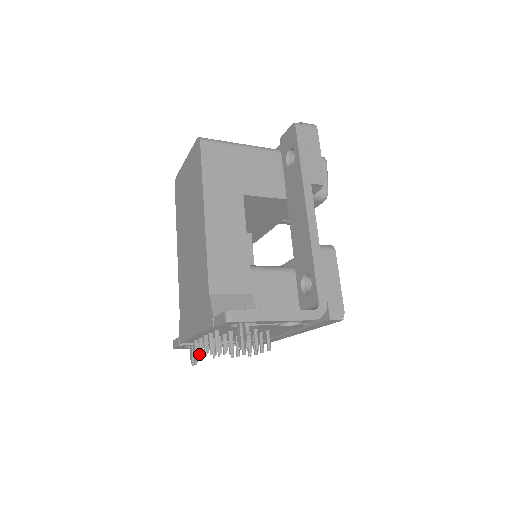
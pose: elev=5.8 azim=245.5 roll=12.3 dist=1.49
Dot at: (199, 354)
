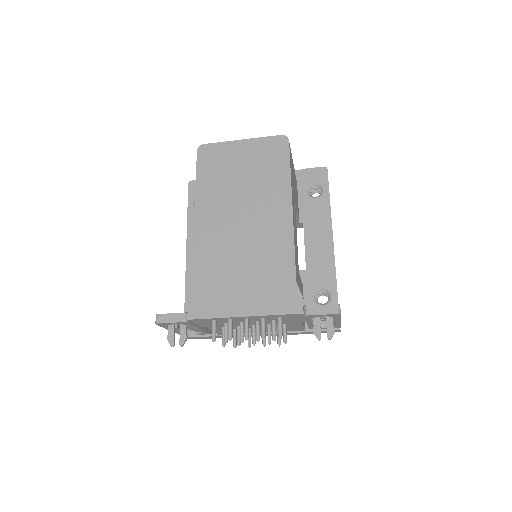
Dot at: (229, 336)
